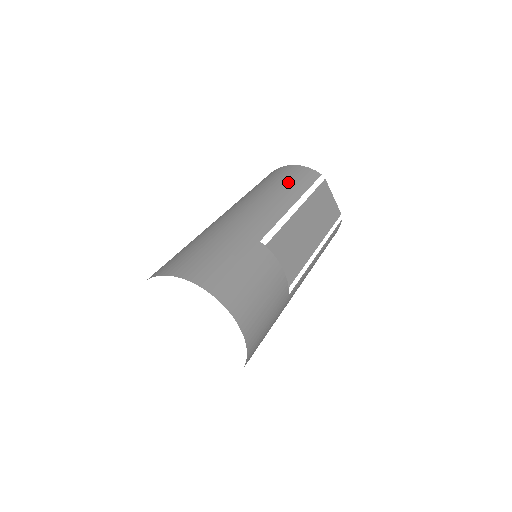
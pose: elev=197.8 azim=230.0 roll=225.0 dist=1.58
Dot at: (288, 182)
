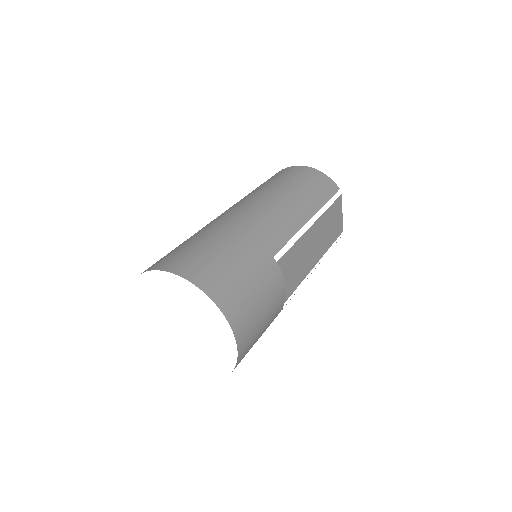
Dot at: (309, 190)
